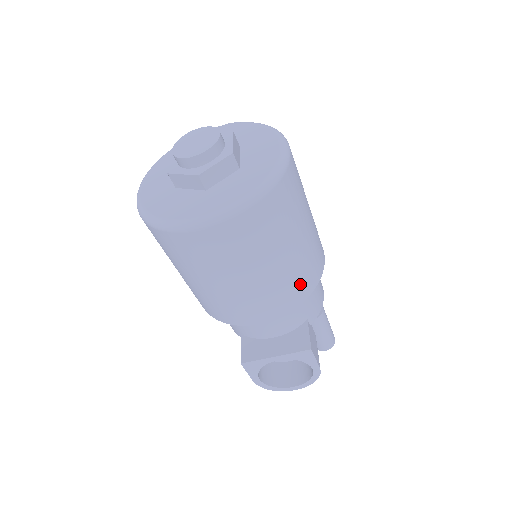
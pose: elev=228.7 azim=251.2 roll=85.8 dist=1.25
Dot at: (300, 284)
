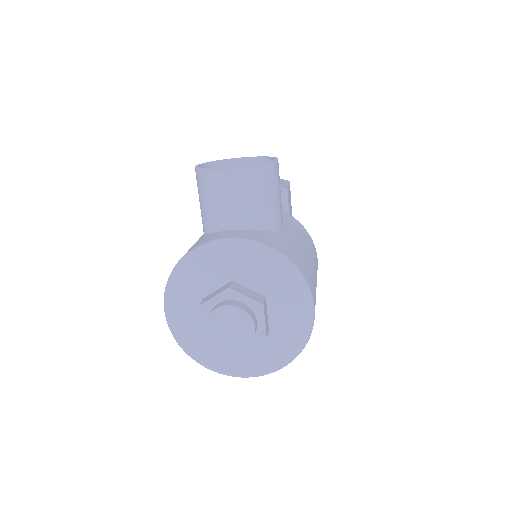
Dot at: occluded
